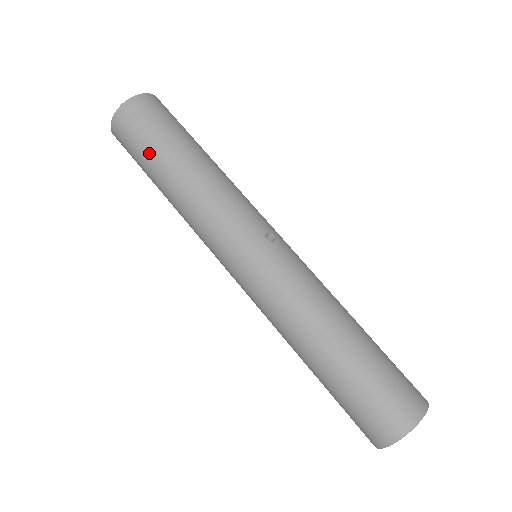
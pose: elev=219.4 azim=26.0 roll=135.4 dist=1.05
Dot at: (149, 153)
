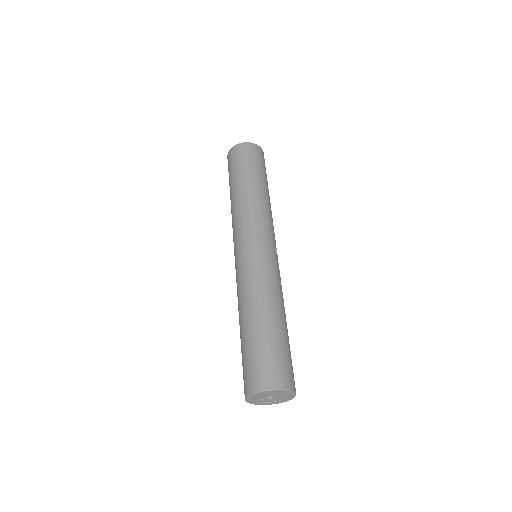
Dot at: (249, 168)
